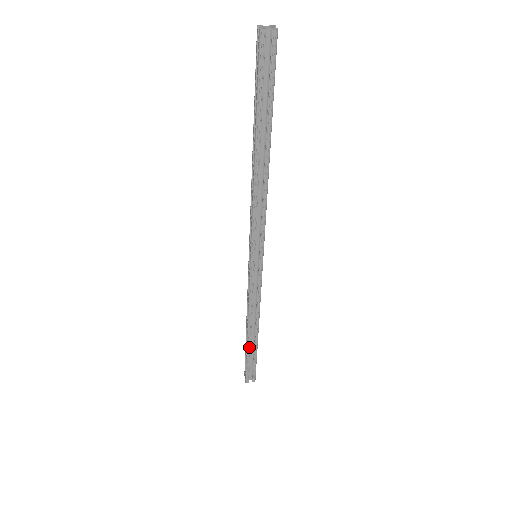
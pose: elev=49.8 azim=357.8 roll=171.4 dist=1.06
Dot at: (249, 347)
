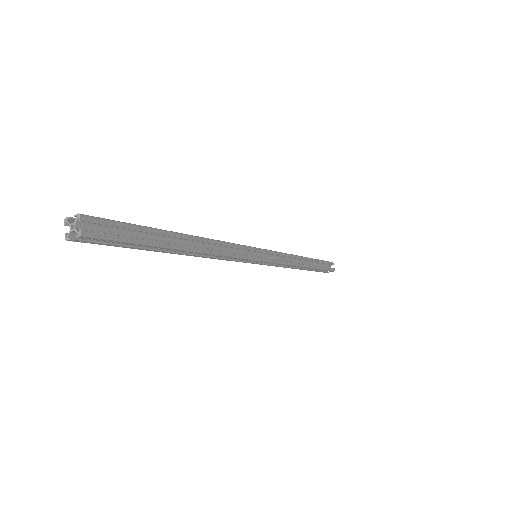
Dot at: (307, 270)
